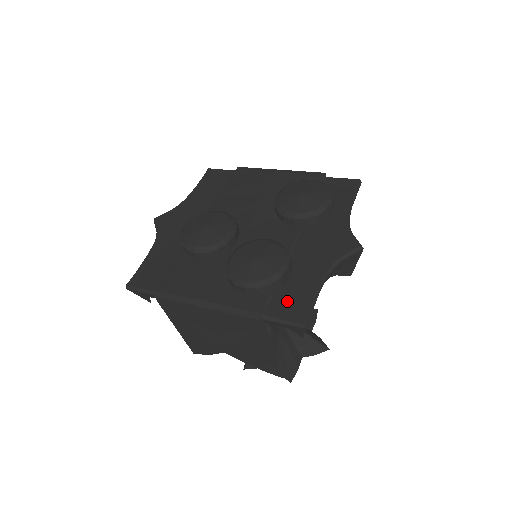
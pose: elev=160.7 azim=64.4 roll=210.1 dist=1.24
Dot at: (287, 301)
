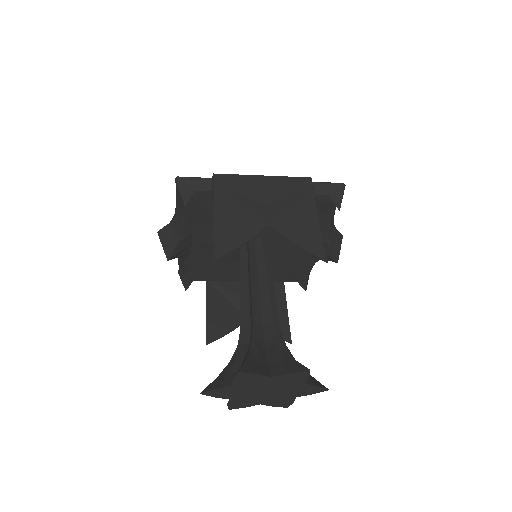
Dot at: occluded
